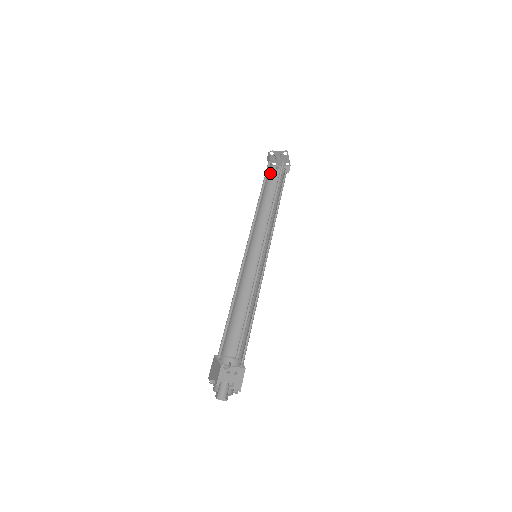
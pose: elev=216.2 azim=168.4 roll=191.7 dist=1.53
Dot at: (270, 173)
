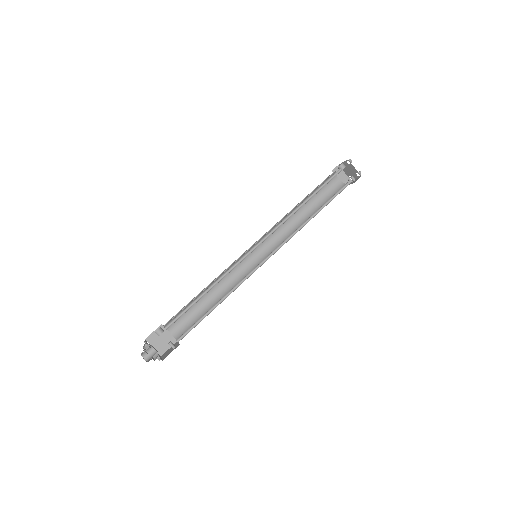
Dot at: (336, 186)
